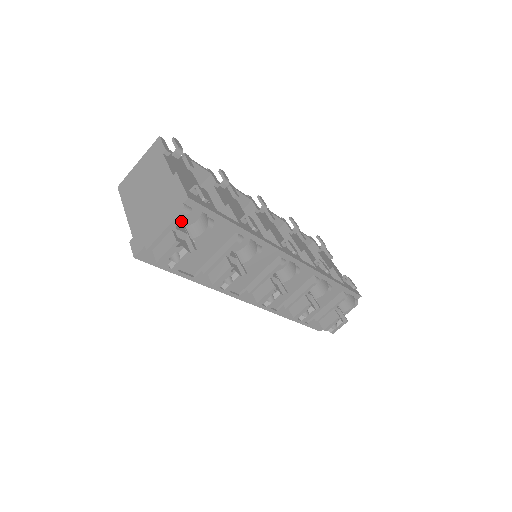
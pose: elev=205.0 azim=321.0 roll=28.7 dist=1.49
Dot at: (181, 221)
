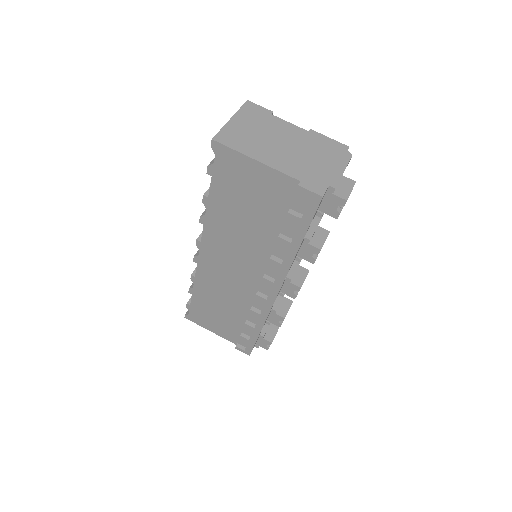
Dot at: occluded
